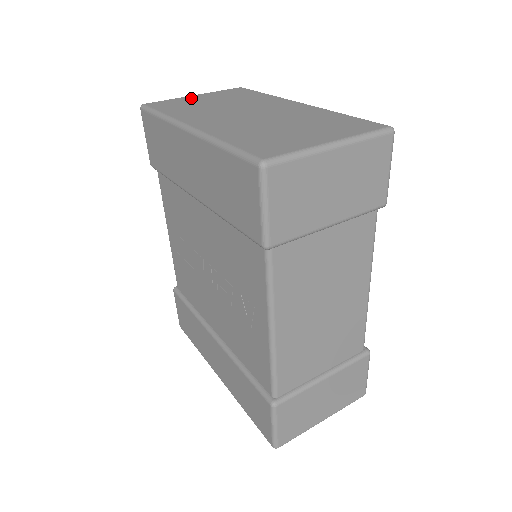
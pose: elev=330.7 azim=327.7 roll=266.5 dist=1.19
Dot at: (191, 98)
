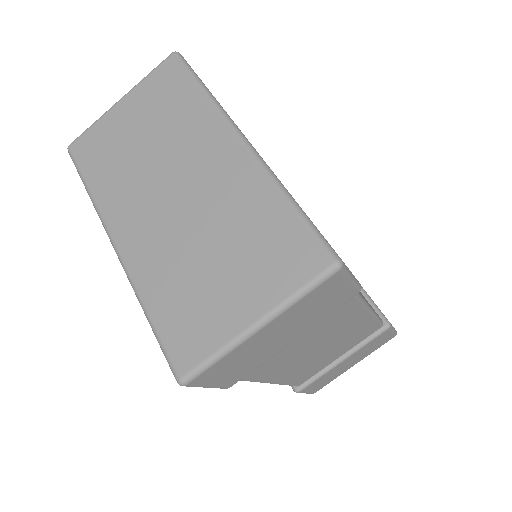
Dot at: (115, 118)
